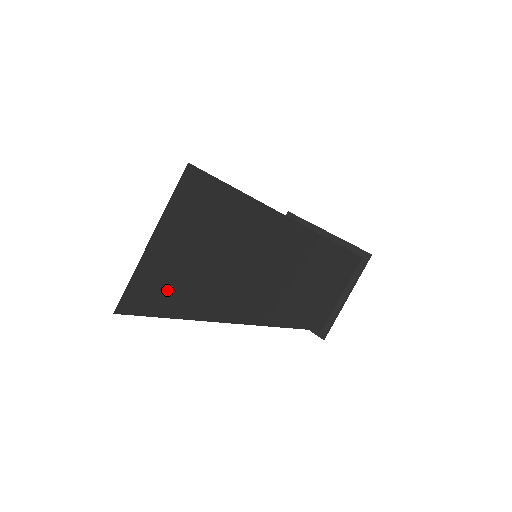
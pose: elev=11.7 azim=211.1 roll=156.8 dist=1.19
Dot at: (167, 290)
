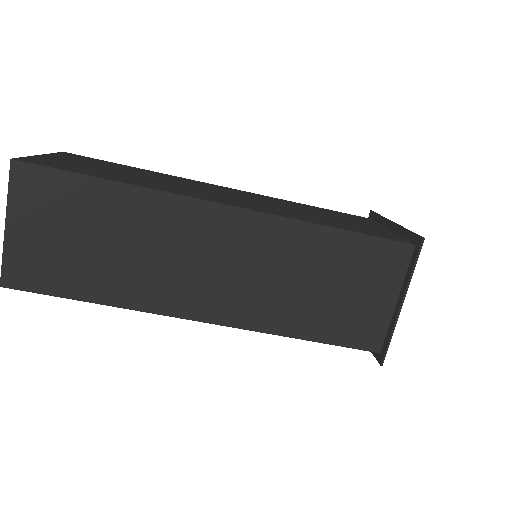
Dot at: (48, 271)
